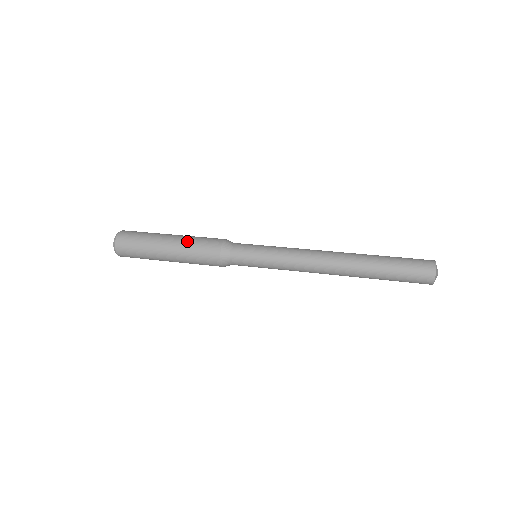
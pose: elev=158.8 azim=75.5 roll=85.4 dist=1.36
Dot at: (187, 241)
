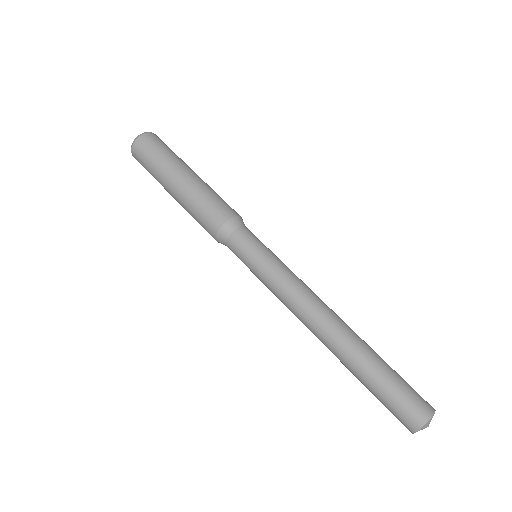
Dot at: (189, 200)
